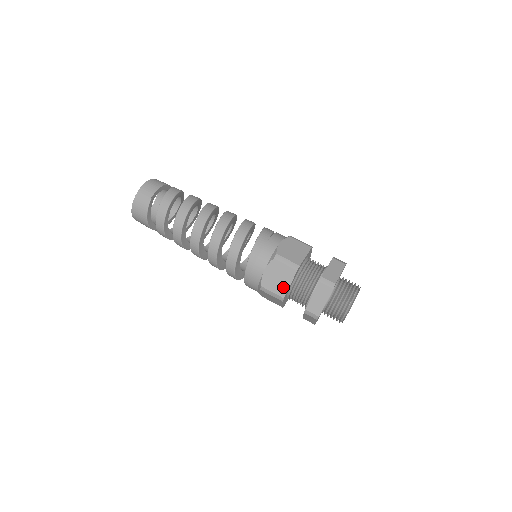
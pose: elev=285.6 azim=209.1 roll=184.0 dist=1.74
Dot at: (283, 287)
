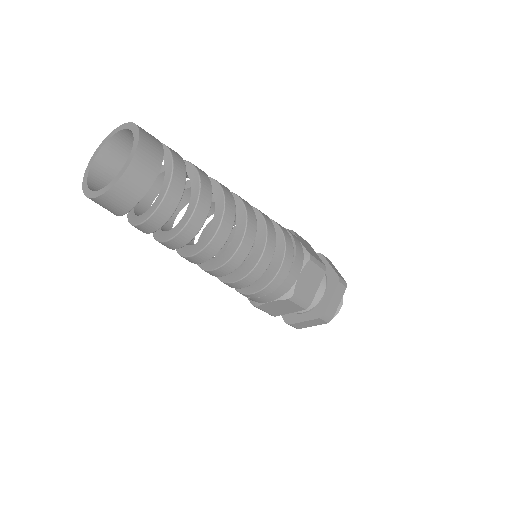
Dot at: (280, 313)
